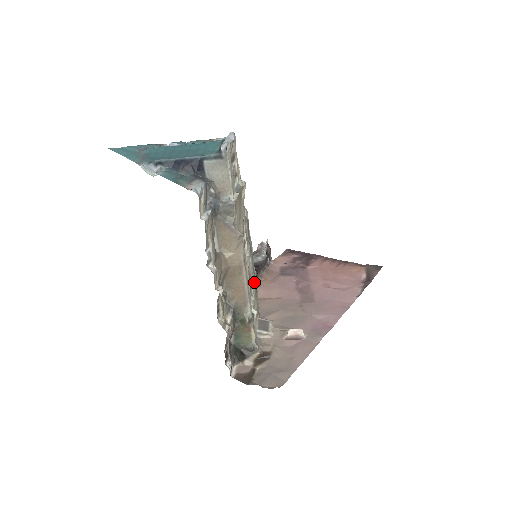
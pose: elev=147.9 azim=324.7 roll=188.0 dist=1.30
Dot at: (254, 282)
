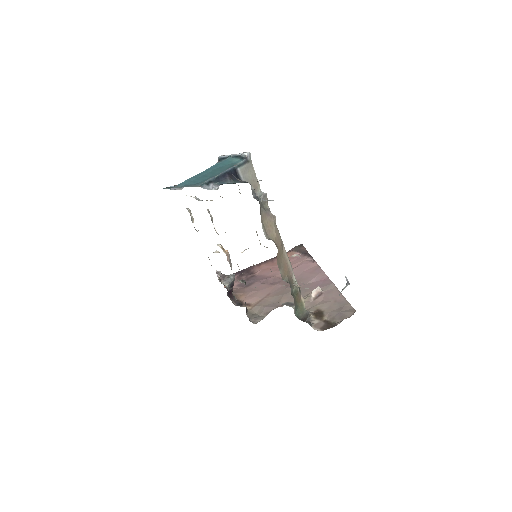
Dot at: occluded
